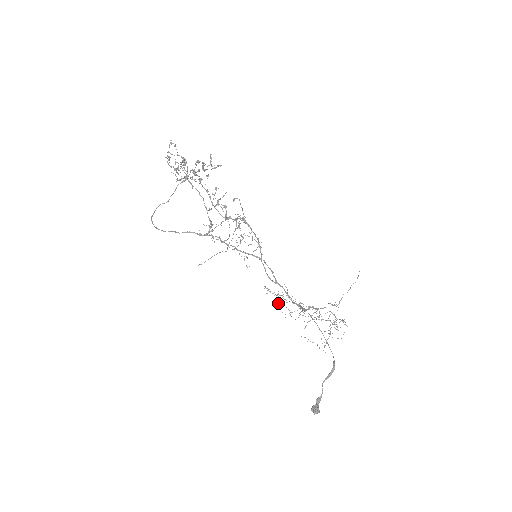
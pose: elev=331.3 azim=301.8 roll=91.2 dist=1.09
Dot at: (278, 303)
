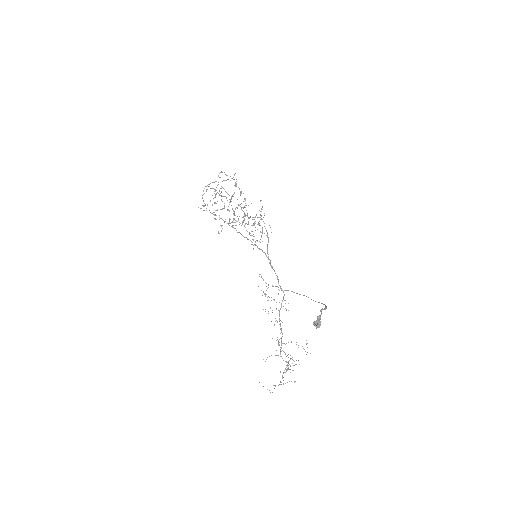
Dot at: (265, 295)
